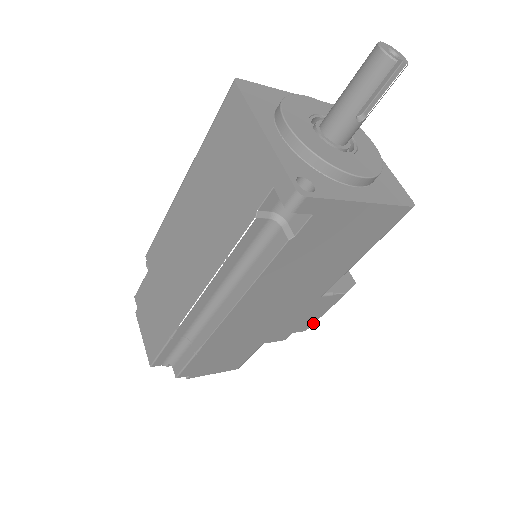
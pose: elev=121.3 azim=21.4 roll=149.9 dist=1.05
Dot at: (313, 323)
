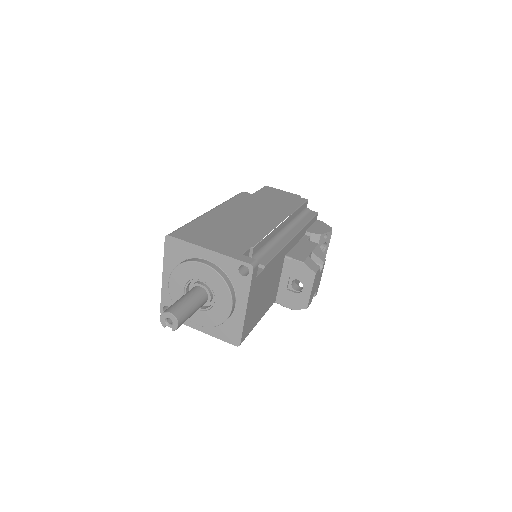
Dot at: occluded
